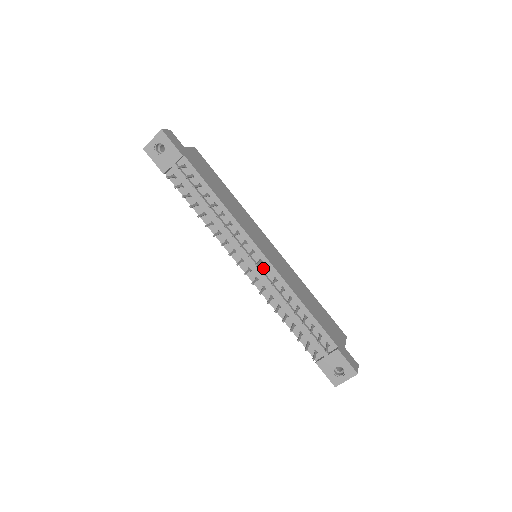
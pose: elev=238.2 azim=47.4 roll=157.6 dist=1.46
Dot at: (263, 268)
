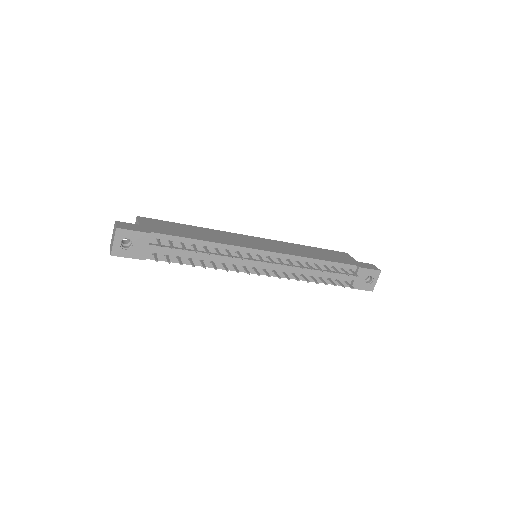
Dot at: (273, 260)
